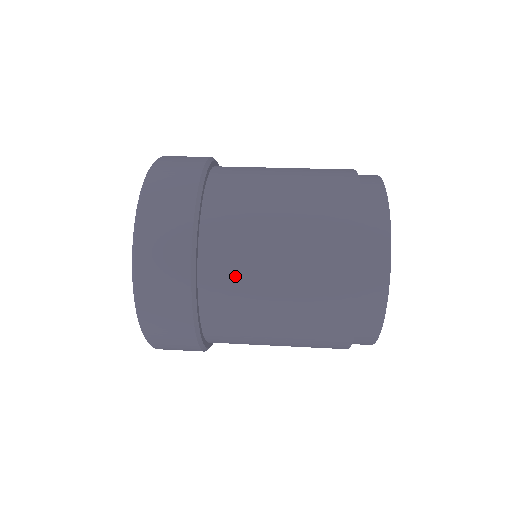
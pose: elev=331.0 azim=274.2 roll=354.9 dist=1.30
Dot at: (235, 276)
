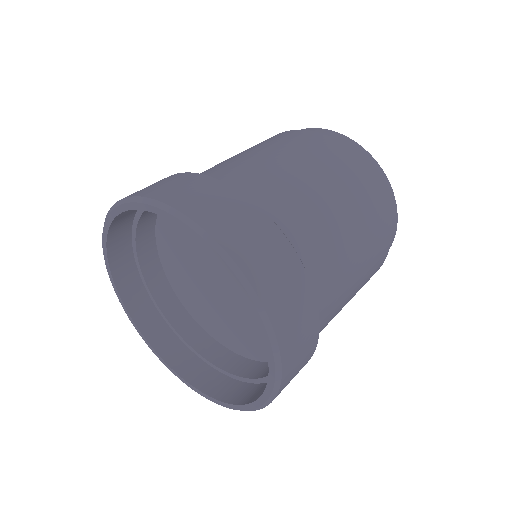
Dot at: (327, 259)
